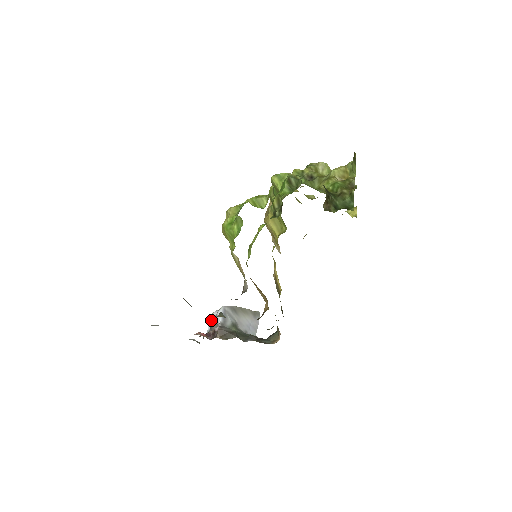
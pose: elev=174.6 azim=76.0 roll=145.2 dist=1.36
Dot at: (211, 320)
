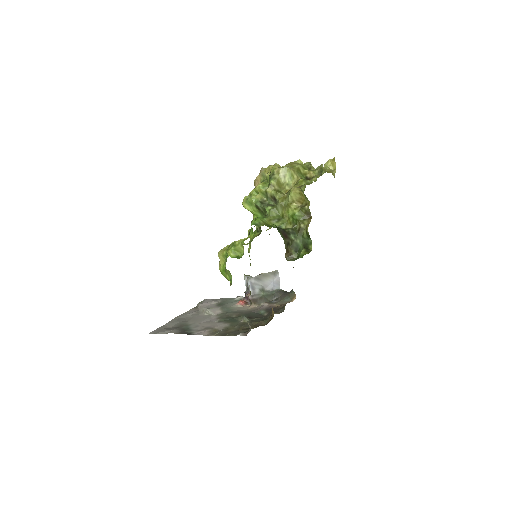
Dot at: (245, 282)
